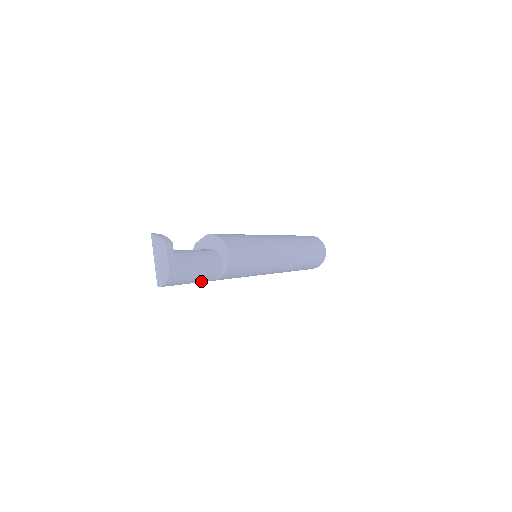
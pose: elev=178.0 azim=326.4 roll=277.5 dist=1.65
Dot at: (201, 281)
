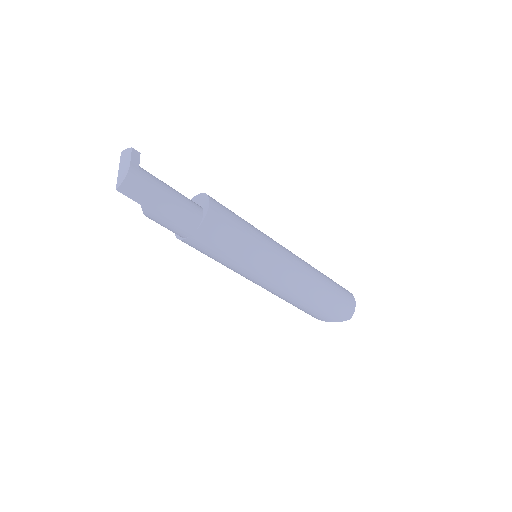
Dot at: (174, 219)
